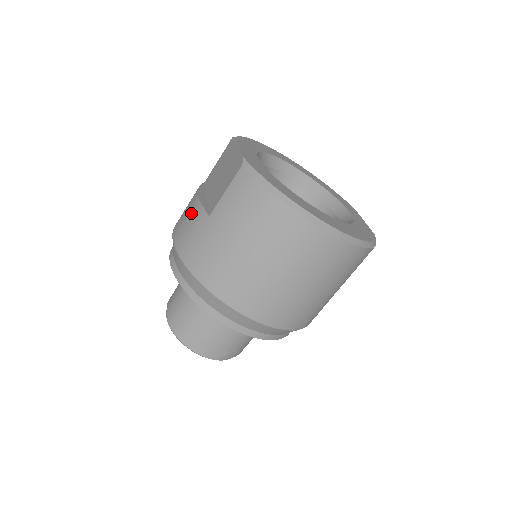
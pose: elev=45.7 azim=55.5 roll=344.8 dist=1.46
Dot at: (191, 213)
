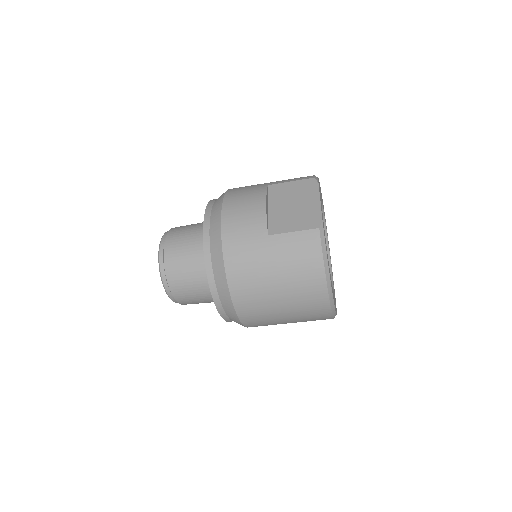
Dot at: (252, 215)
